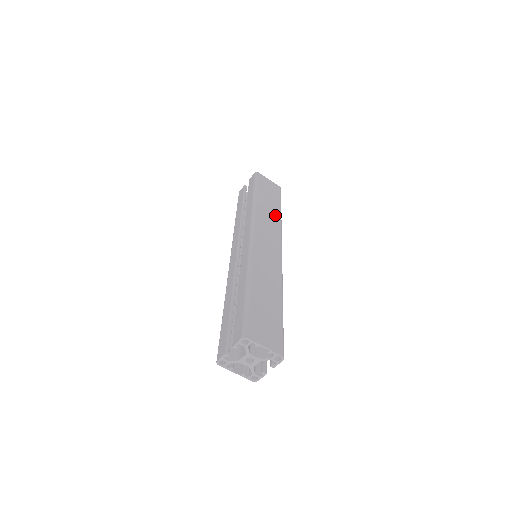
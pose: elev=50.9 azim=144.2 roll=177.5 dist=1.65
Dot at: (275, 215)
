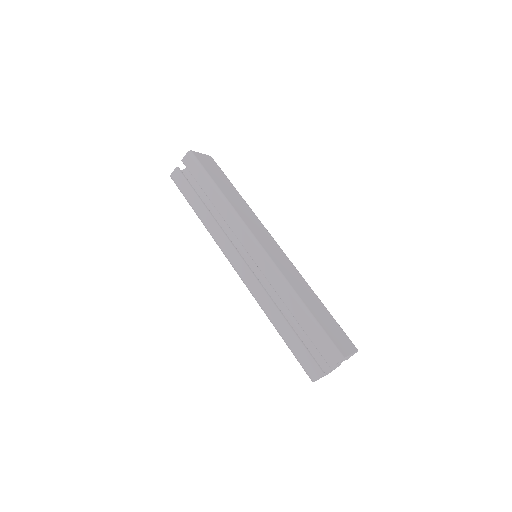
Dot at: (241, 201)
